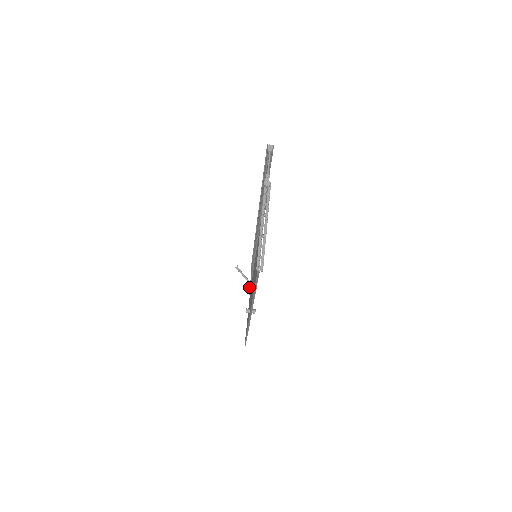
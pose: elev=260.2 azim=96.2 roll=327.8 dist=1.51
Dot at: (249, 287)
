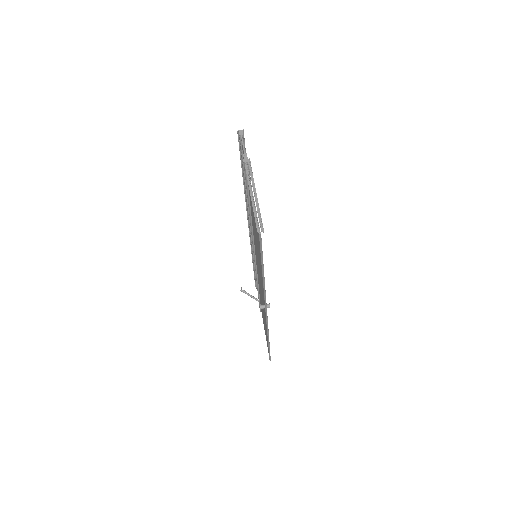
Dot at: occluded
